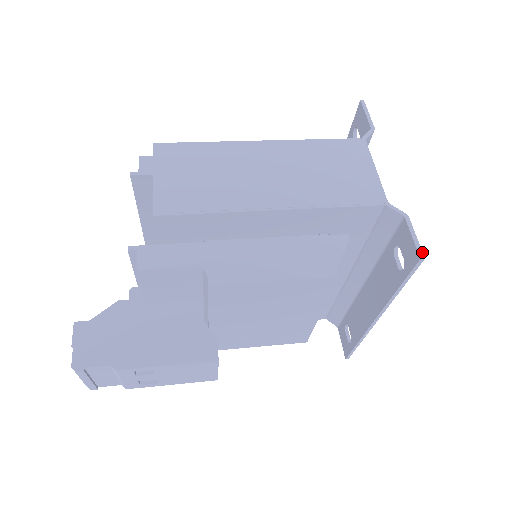
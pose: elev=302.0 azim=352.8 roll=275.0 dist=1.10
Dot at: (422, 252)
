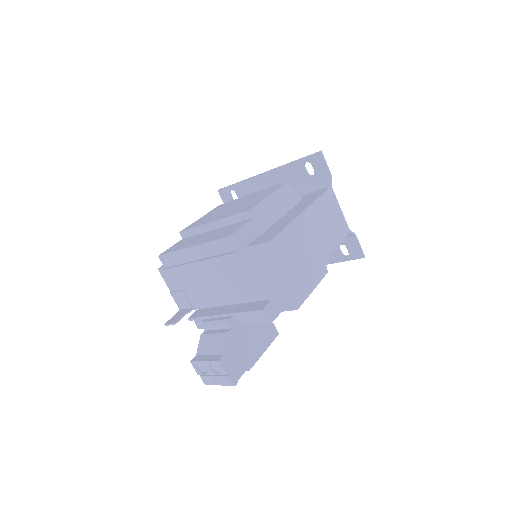
Dot at: occluded
